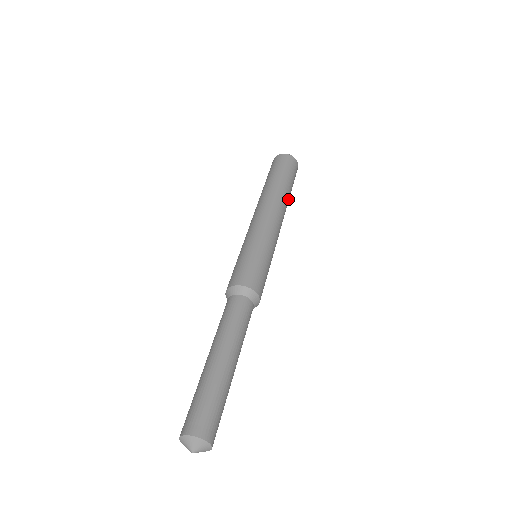
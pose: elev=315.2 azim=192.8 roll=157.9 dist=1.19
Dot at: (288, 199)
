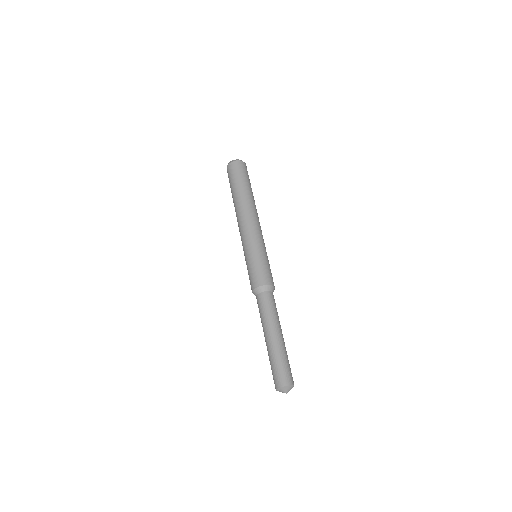
Dot at: occluded
